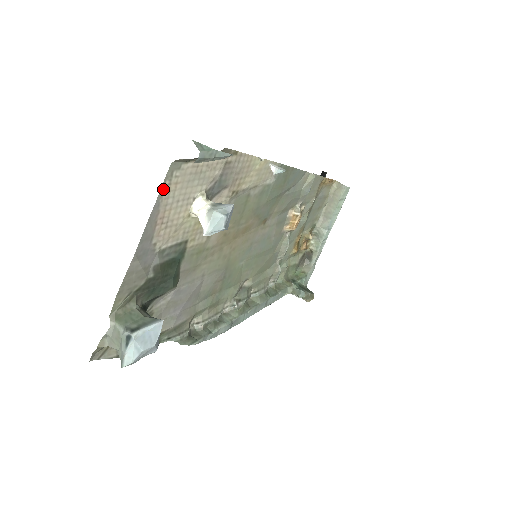
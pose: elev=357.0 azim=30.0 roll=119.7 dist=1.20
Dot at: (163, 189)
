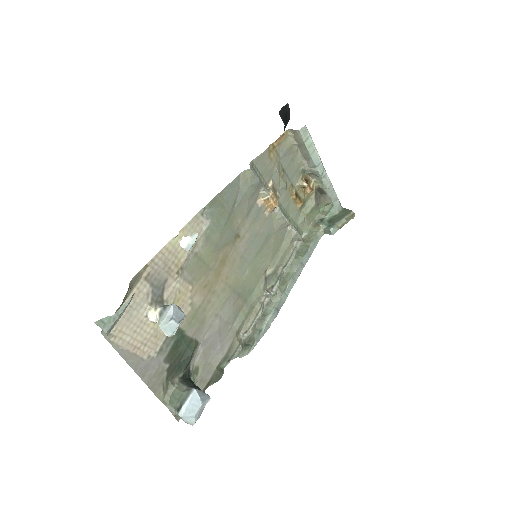
Dot at: (114, 344)
